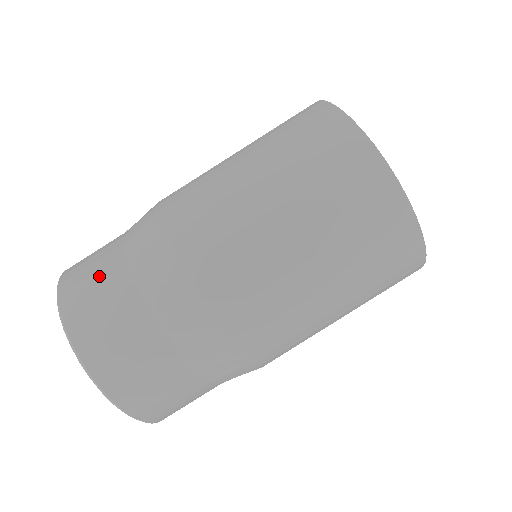
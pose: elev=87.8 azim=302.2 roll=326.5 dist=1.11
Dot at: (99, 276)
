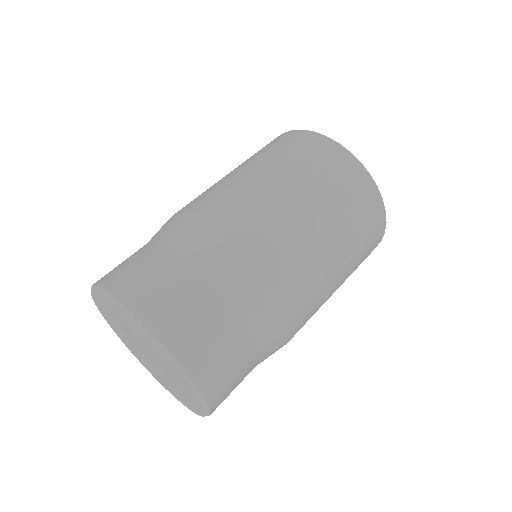
Dot at: (138, 261)
